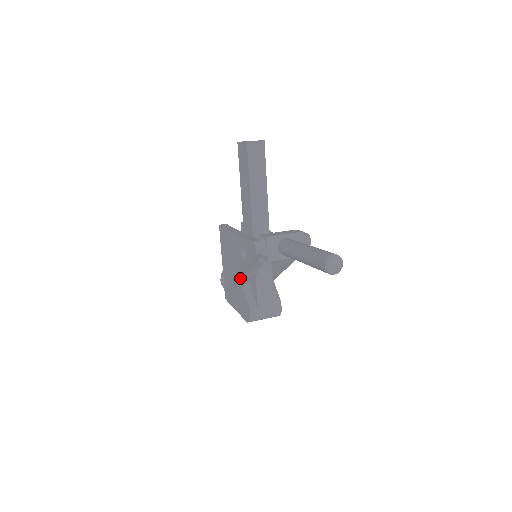
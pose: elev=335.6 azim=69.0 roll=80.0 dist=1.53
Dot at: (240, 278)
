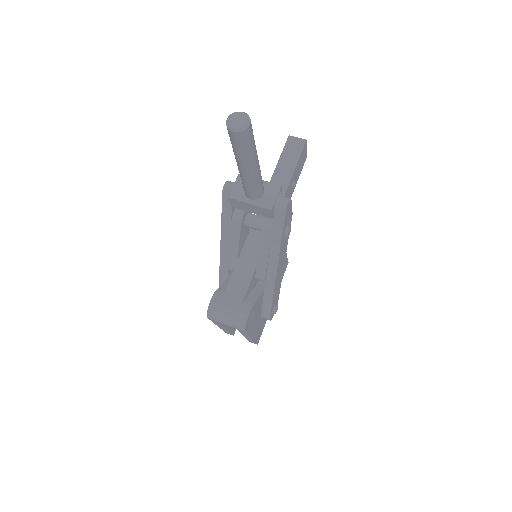
Dot at: (224, 263)
